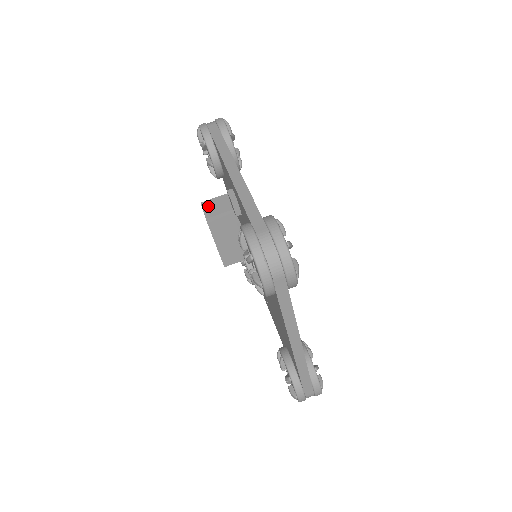
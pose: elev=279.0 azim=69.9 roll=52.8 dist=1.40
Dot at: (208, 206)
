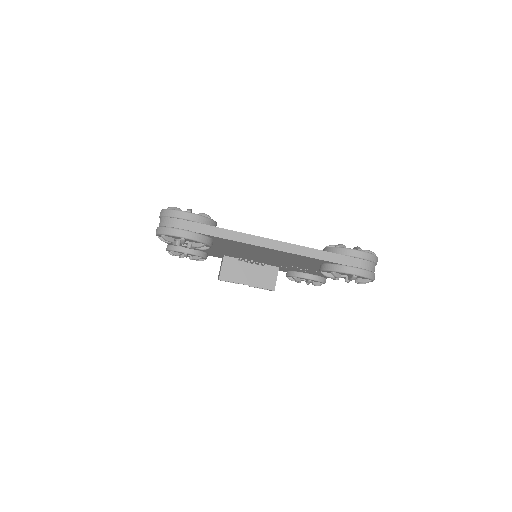
Dot at: occluded
